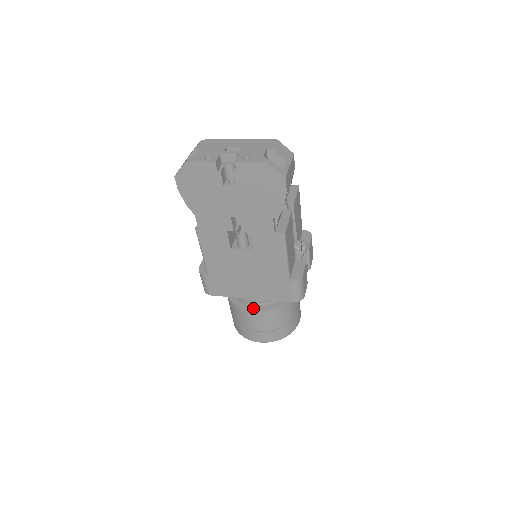
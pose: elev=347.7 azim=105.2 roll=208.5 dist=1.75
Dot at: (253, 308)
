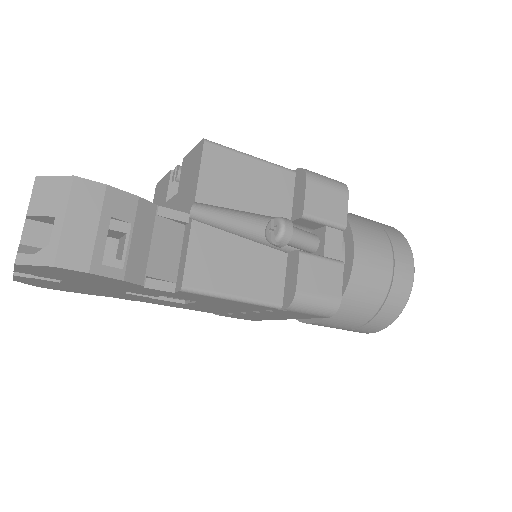
Dot at: occluded
